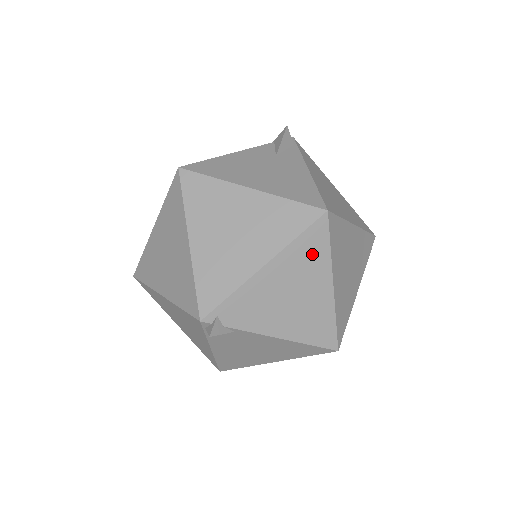
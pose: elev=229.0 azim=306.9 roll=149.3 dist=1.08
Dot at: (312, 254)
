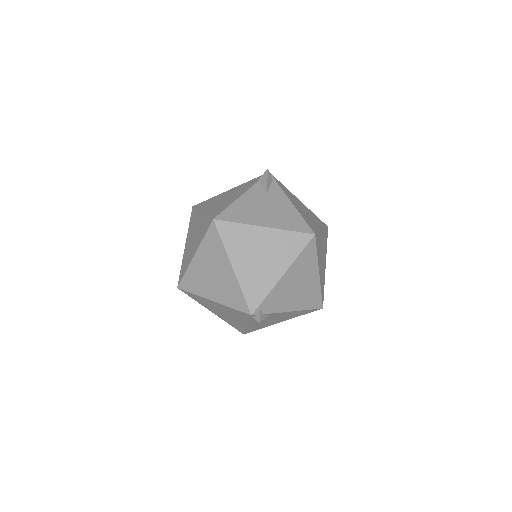
Dot at: (308, 260)
